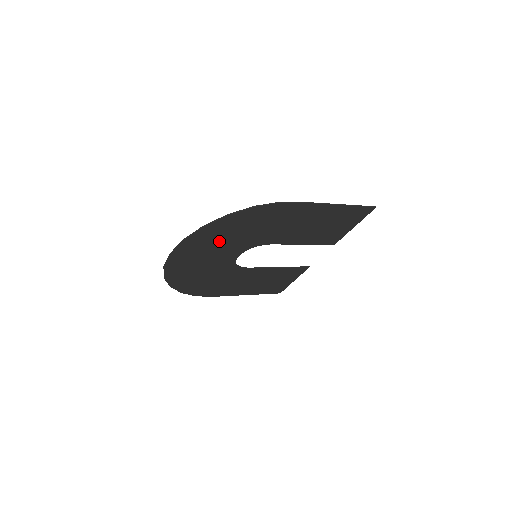
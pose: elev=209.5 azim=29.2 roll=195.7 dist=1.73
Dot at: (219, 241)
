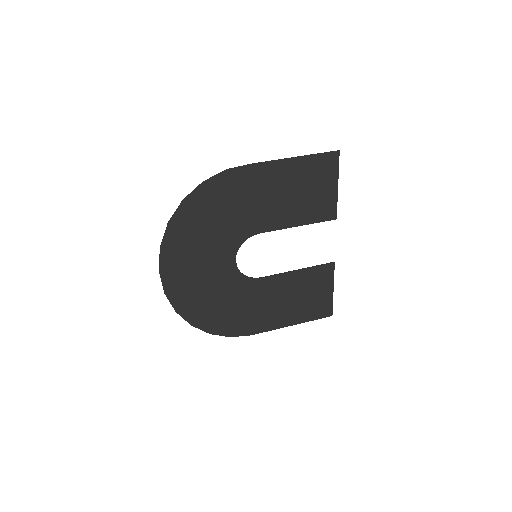
Dot at: (199, 241)
